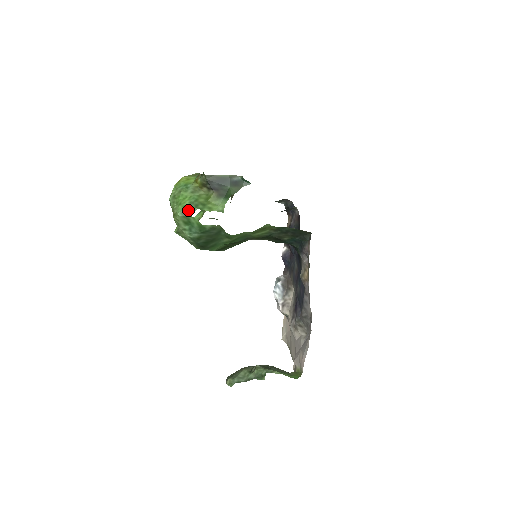
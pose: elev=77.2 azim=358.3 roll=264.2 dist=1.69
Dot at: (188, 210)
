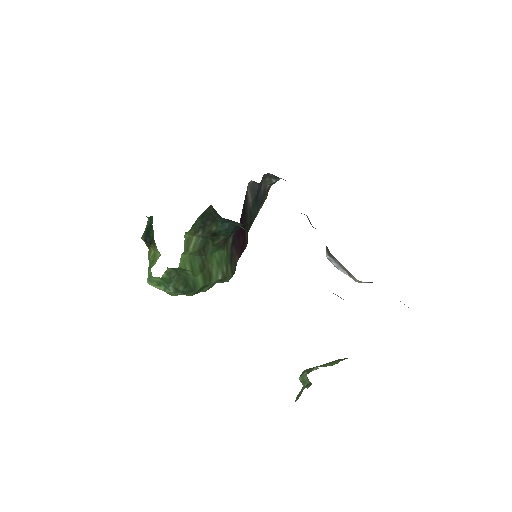
Dot at: (149, 275)
